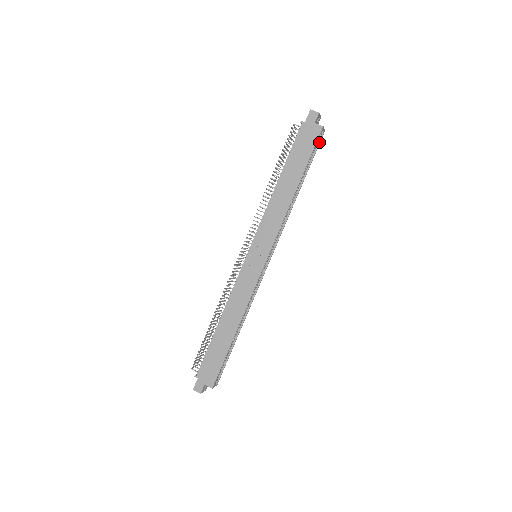
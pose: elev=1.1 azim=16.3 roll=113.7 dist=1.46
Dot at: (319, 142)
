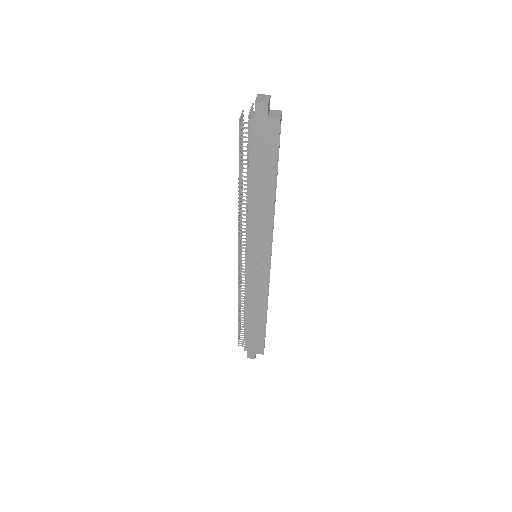
Dot at: (280, 128)
